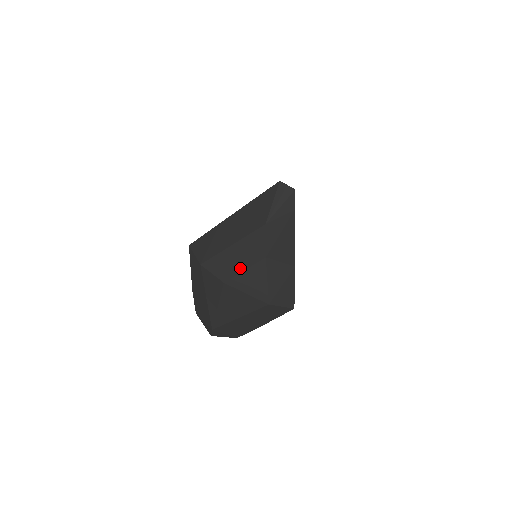
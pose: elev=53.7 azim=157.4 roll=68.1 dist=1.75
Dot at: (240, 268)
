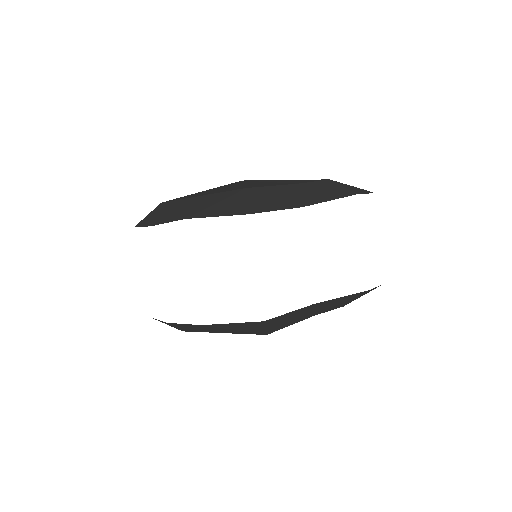
Dot at: (269, 181)
